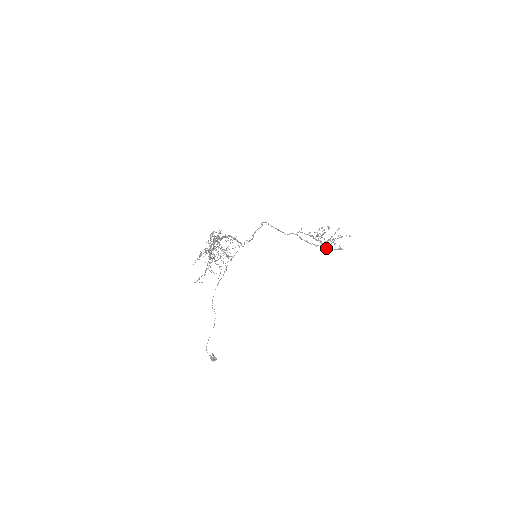
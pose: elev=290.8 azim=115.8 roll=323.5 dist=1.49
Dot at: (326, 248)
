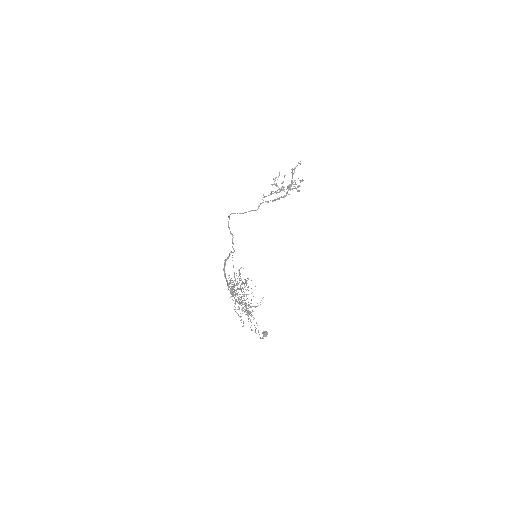
Dot at: occluded
